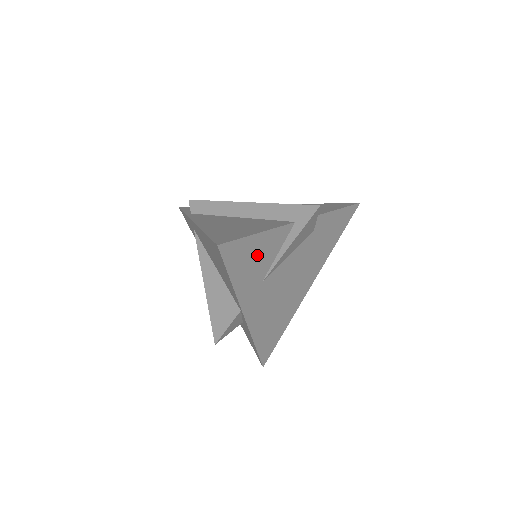
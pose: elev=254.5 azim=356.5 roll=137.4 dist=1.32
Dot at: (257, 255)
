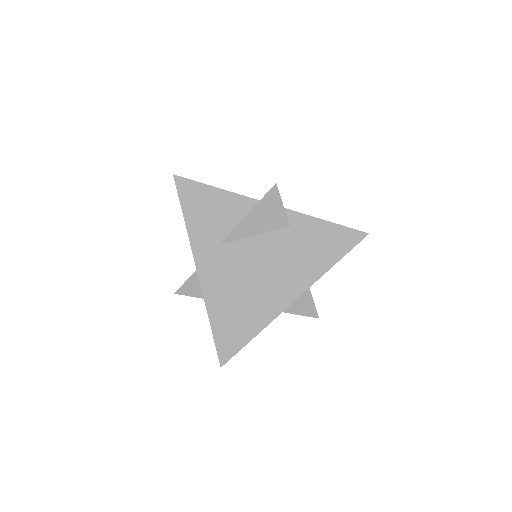
Dot at: (214, 210)
